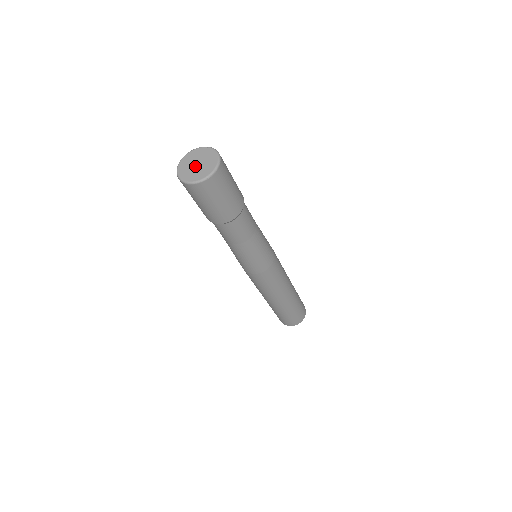
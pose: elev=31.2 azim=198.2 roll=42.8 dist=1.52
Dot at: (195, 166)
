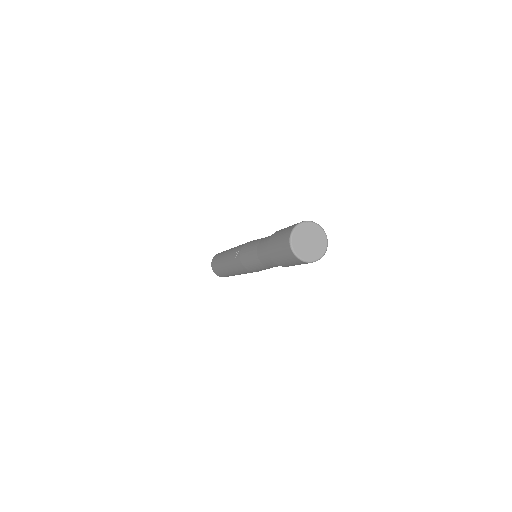
Dot at: (309, 244)
